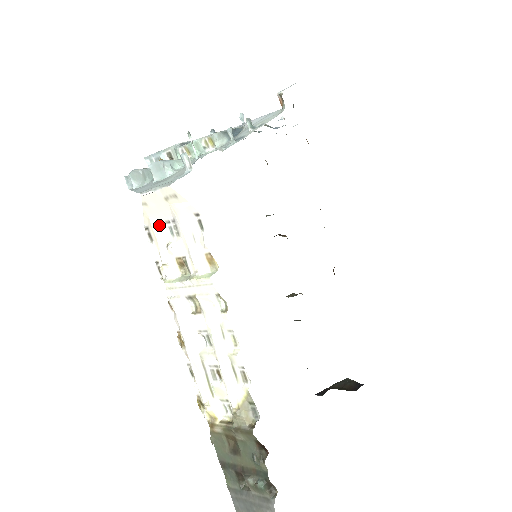
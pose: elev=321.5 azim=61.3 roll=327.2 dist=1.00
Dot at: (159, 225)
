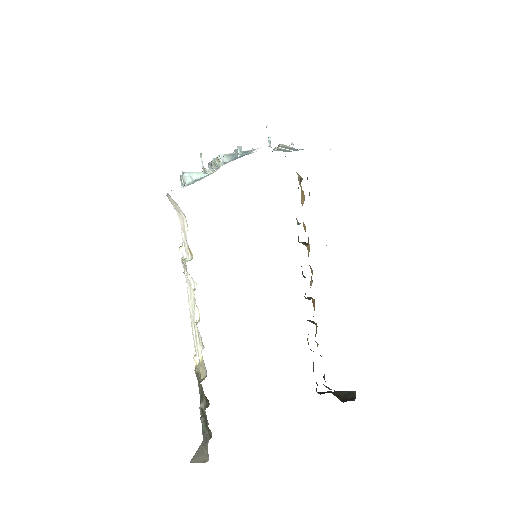
Dot at: (180, 218)
